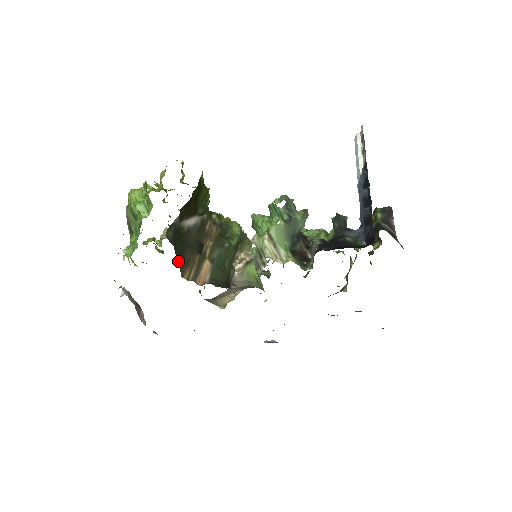
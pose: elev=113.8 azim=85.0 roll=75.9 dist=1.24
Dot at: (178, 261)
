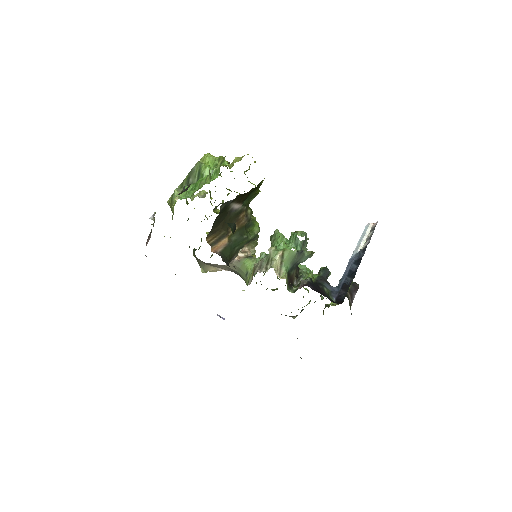
Dot at: (212, 227)
